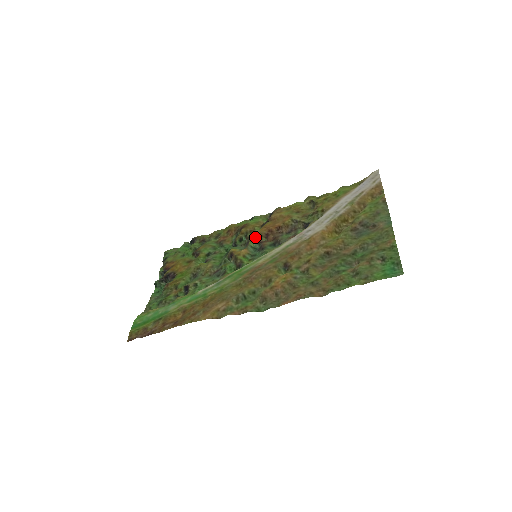
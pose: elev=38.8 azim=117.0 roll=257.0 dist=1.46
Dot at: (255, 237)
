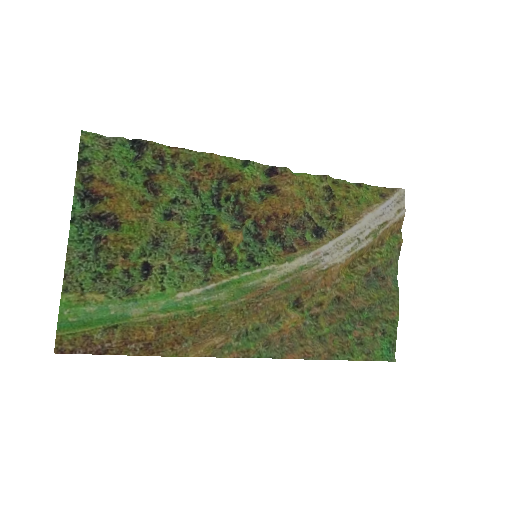
Dot at: (255, 216)
